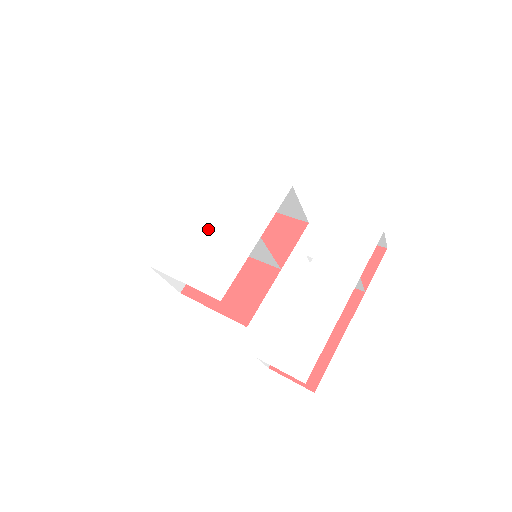
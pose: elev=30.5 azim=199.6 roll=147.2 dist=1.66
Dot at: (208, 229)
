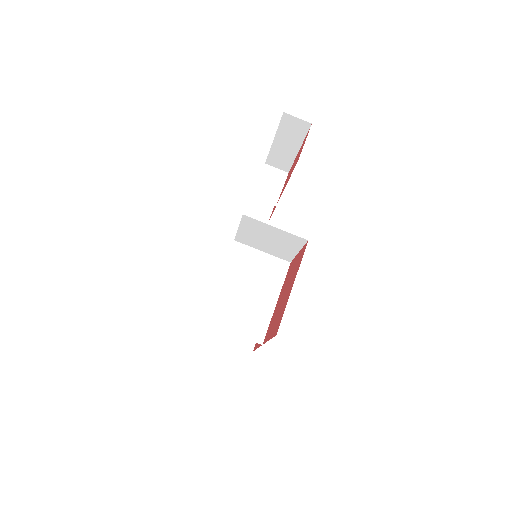
Dot at: occluded
